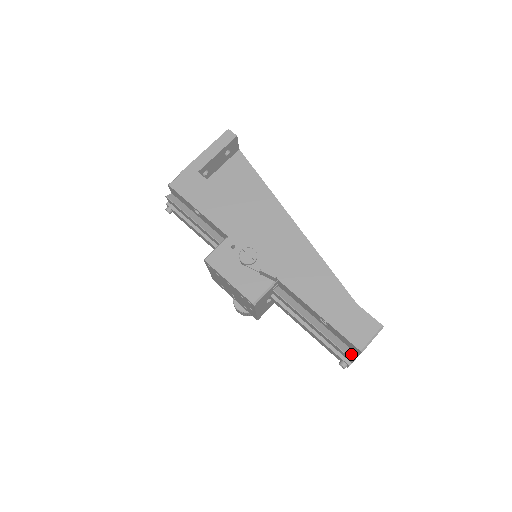
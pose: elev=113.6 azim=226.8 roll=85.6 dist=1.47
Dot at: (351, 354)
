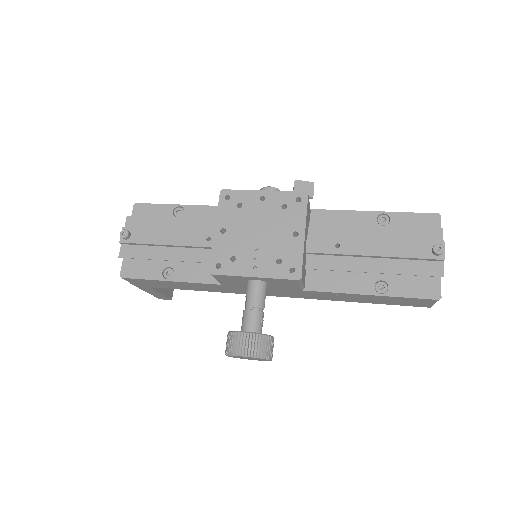
Dot at: (434, 232)
